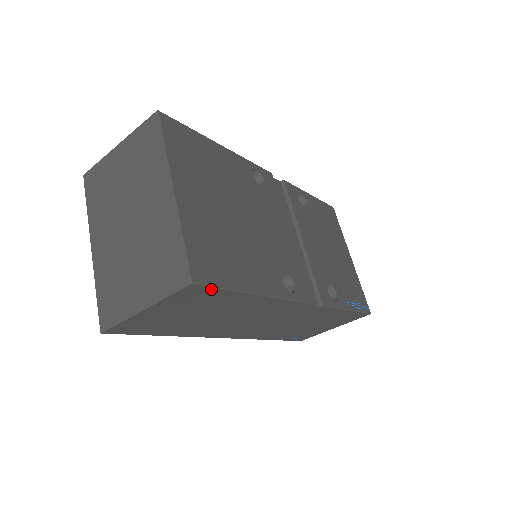
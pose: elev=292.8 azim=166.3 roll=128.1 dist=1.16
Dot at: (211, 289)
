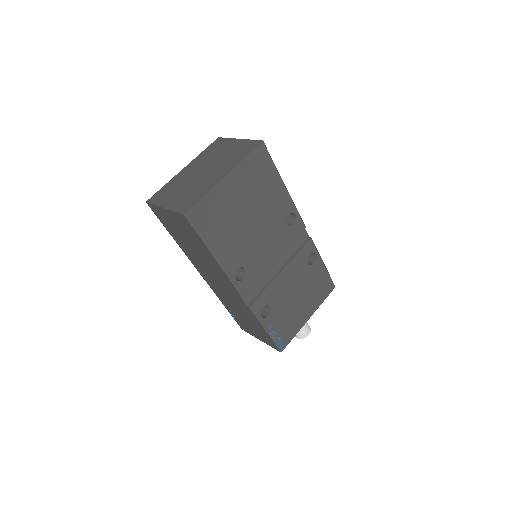
Dot at: (192, 227)
